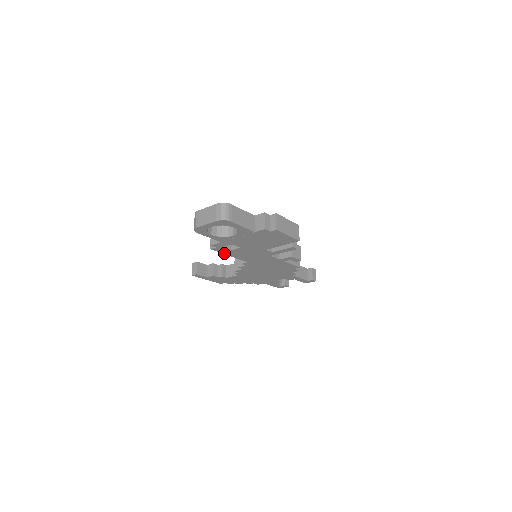
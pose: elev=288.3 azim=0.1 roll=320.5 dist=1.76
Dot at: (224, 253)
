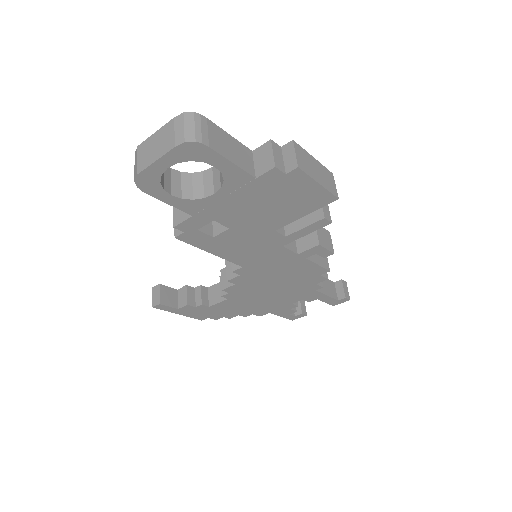
Dot at: (201, 247)
